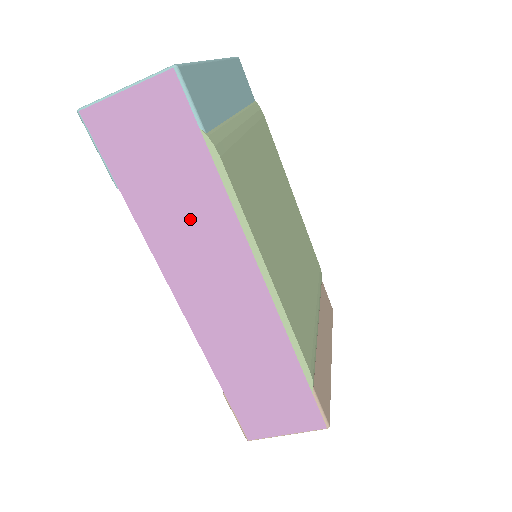
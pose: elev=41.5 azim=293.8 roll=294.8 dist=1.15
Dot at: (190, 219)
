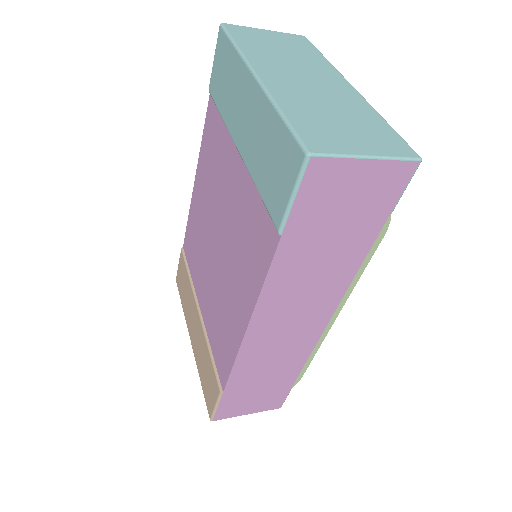
Dot at: (319, 273)
